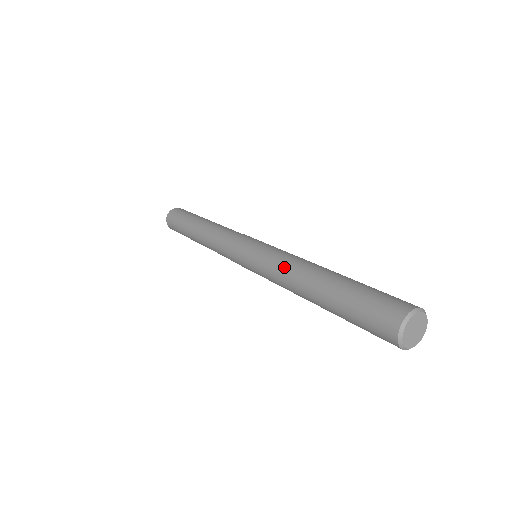
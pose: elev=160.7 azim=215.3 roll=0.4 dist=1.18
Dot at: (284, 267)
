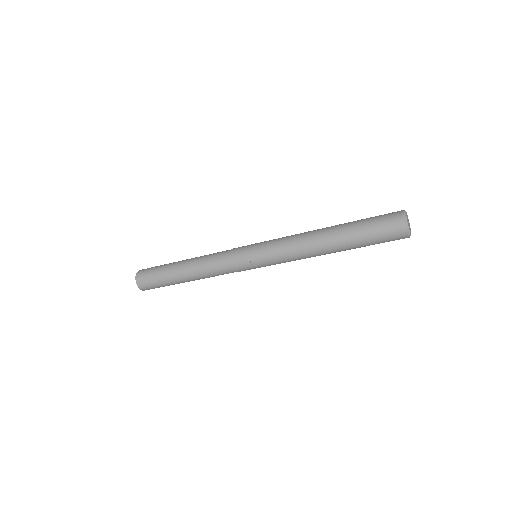
Dot at: occluded
